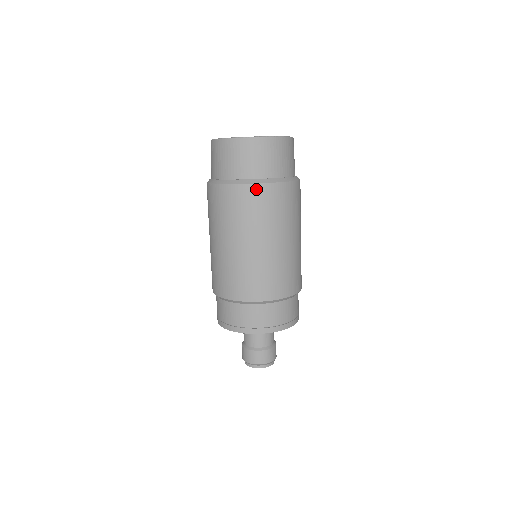
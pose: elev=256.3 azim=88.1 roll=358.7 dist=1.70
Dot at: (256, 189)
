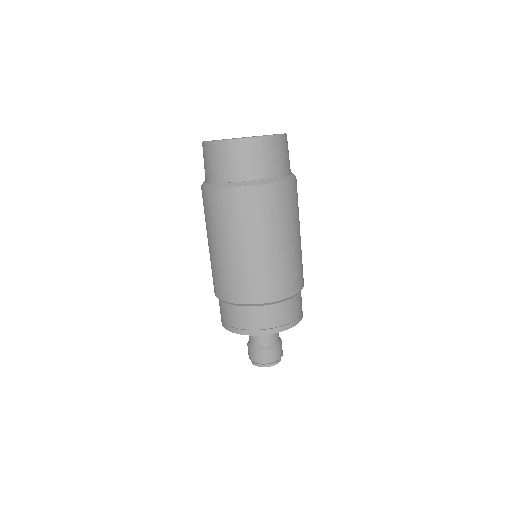
Dot at: (254, 191)
